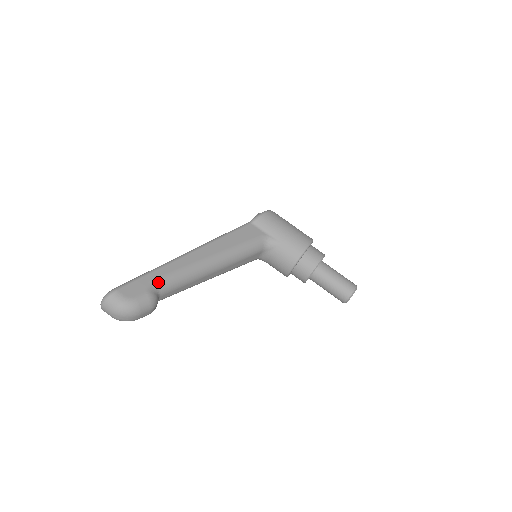
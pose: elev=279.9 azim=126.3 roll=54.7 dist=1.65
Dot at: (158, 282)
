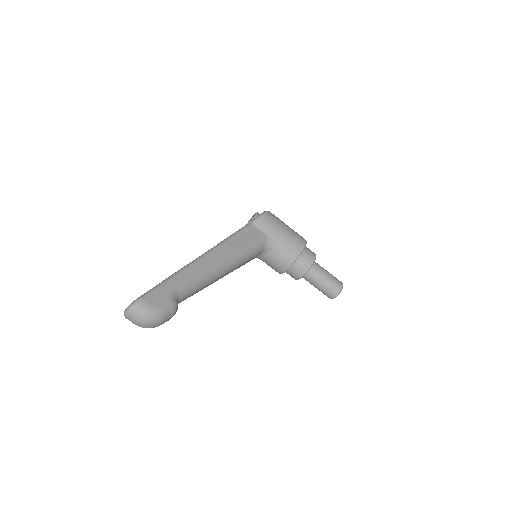
Dot at: (178, 289)
